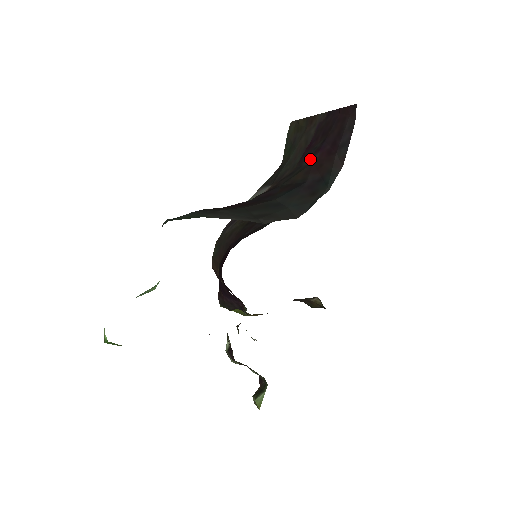
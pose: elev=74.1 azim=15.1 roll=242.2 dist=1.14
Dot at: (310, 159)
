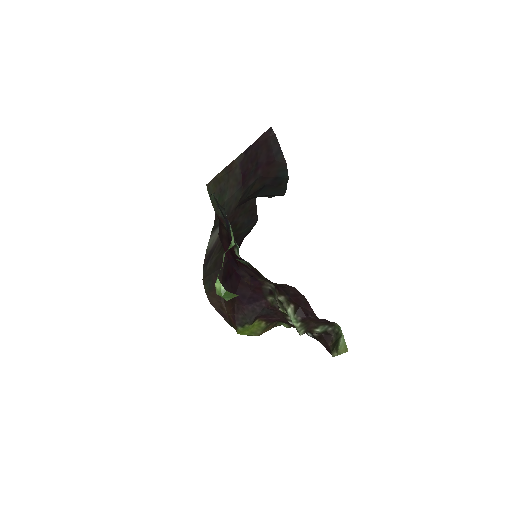
Dot at: (254, 177)
